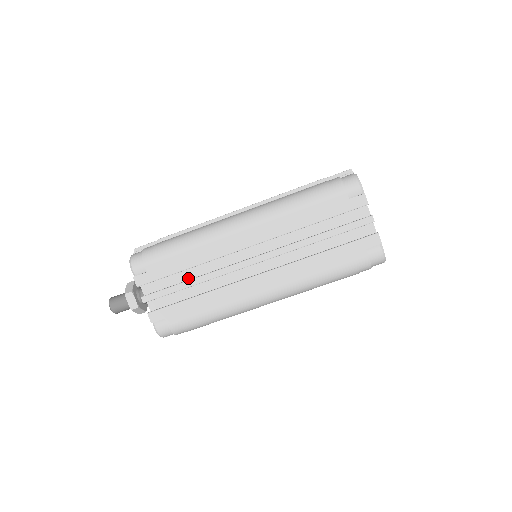
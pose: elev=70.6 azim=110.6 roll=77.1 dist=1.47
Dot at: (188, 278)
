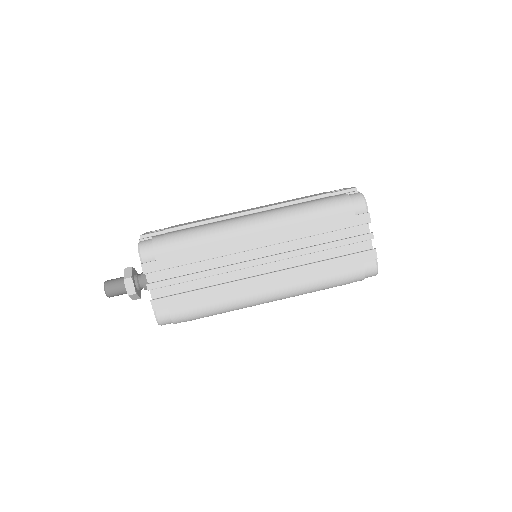
Dot at: (194, 270)
